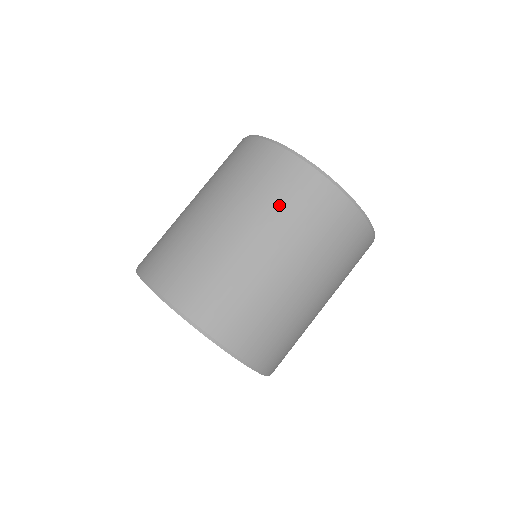
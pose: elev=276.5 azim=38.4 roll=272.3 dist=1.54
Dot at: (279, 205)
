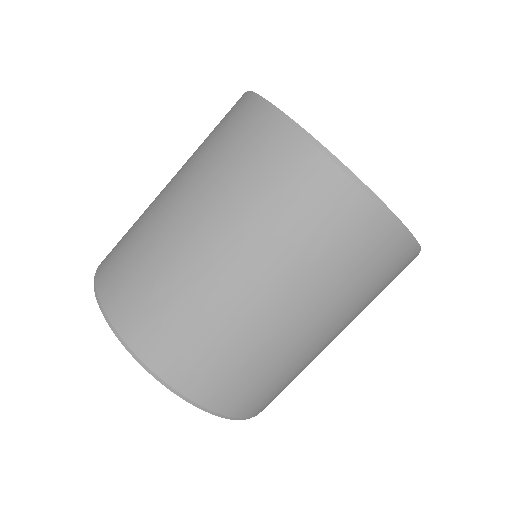
Dot at: (228, 171)
